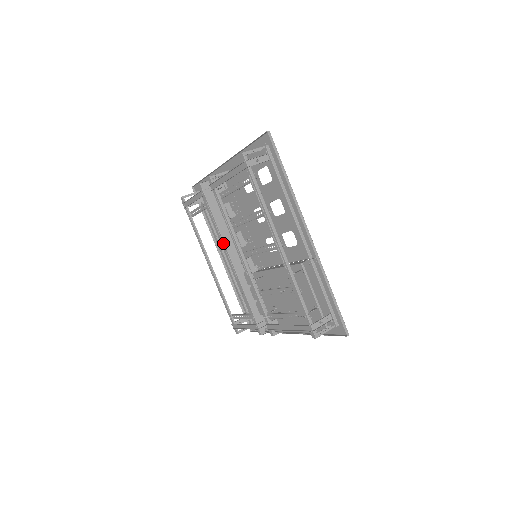
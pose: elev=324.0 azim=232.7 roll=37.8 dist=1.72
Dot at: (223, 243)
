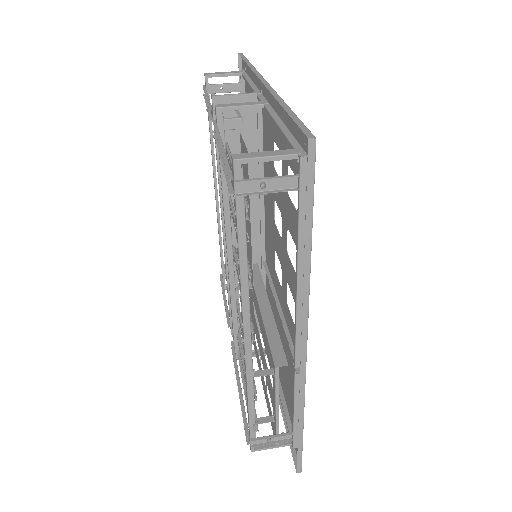
Dot at: (220, 205)
